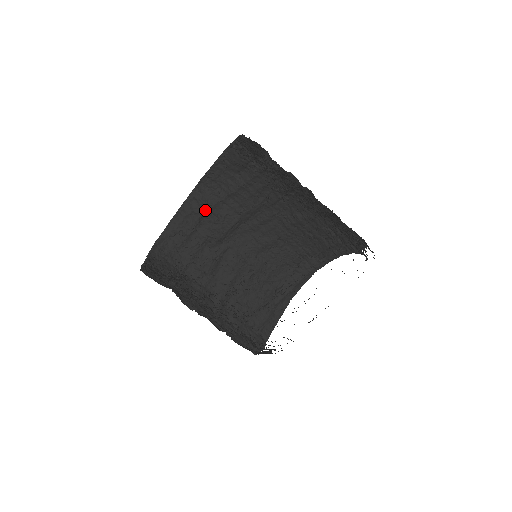
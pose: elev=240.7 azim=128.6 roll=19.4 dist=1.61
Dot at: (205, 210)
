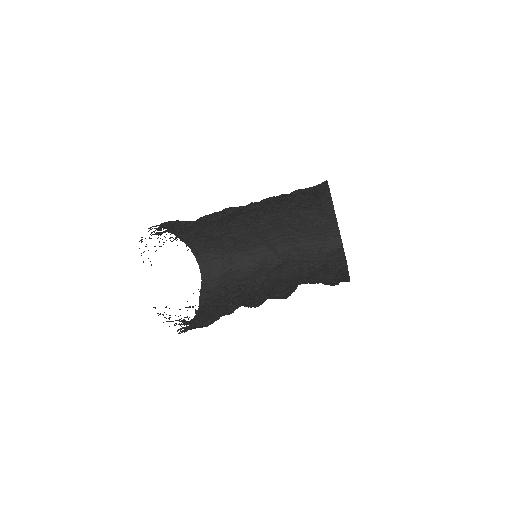
Dot at: occluded
